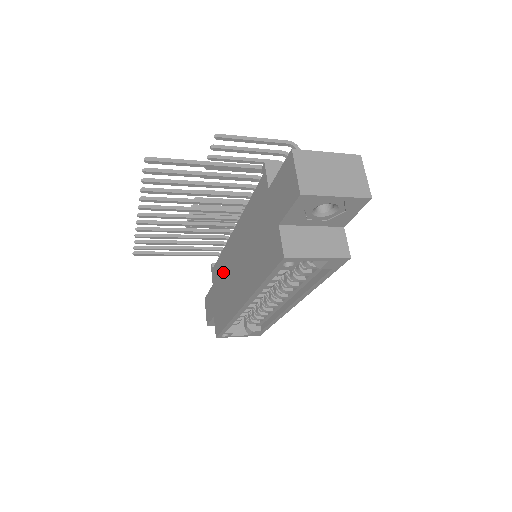
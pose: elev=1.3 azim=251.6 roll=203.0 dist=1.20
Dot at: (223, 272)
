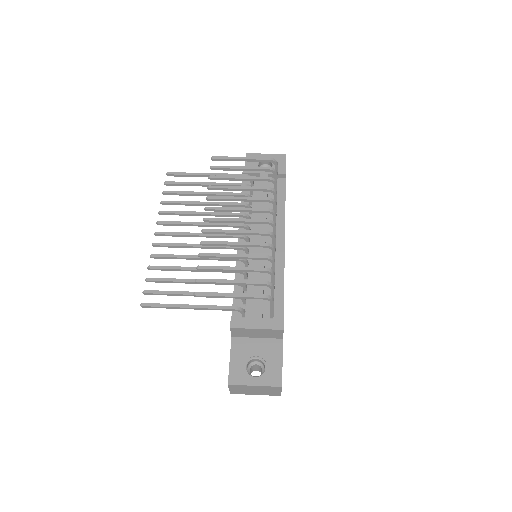
Dot at: occluded
